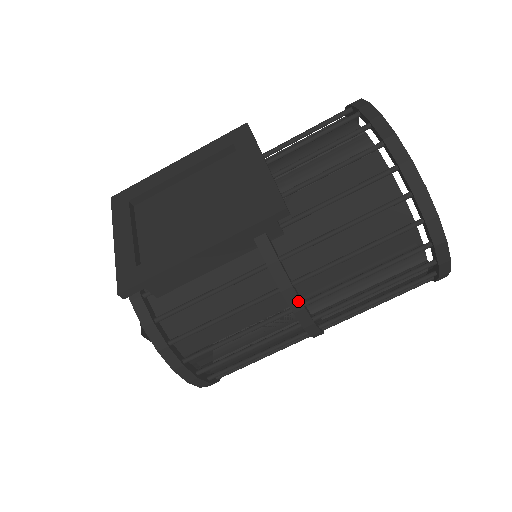
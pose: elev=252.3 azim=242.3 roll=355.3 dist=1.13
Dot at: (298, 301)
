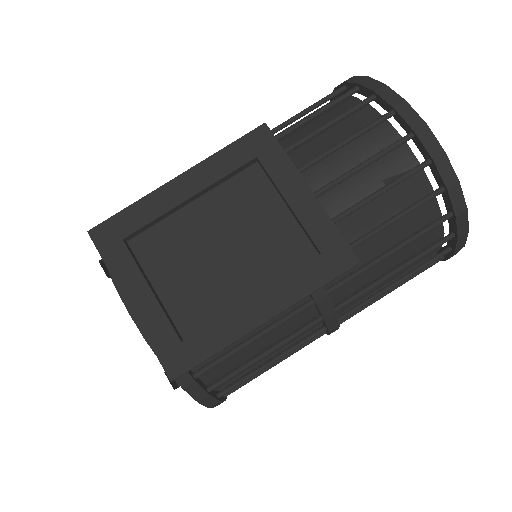
Dot at: (336, 323)
